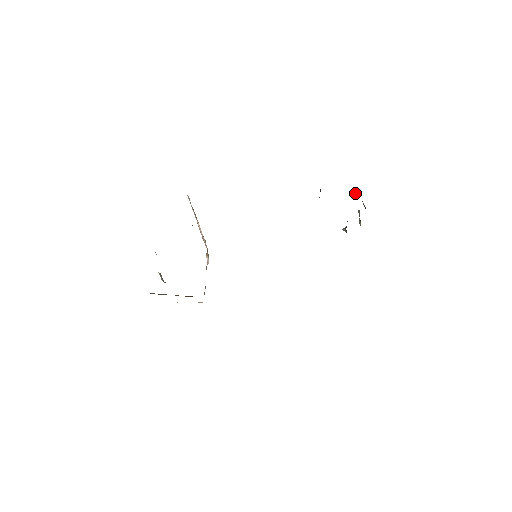
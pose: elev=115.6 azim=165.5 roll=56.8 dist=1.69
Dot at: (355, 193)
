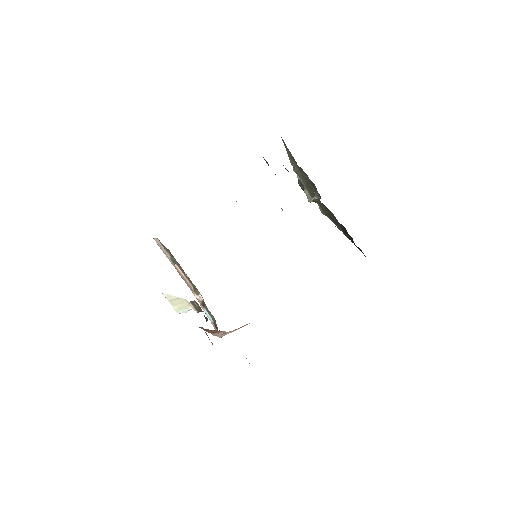
Dot at: (298, 177)
